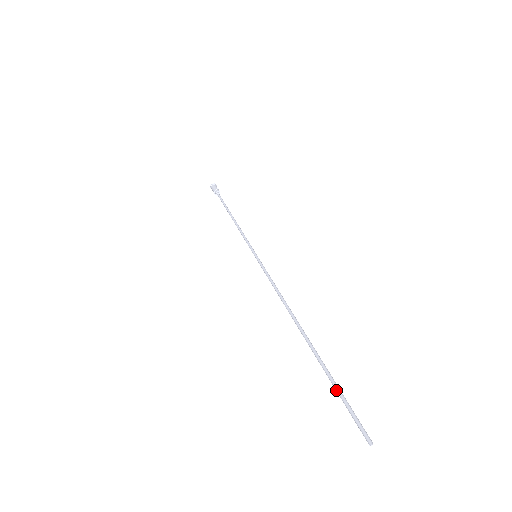
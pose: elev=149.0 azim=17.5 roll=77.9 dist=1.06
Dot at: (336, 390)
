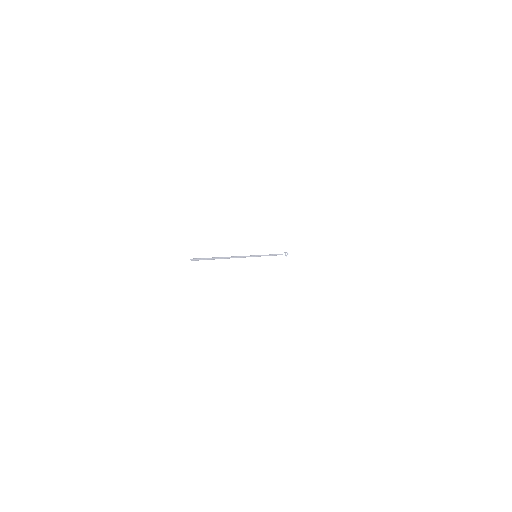
Dot at: (207, 258)
